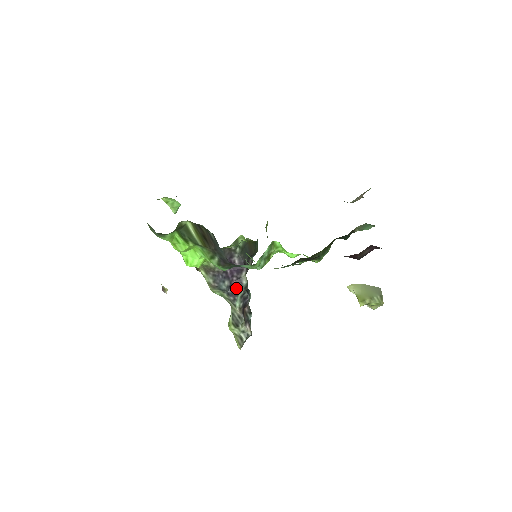
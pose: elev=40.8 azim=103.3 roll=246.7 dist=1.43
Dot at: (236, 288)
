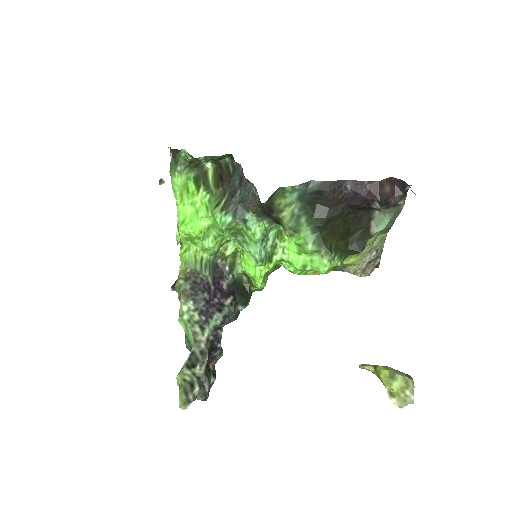
Dot at: (214, 310)
